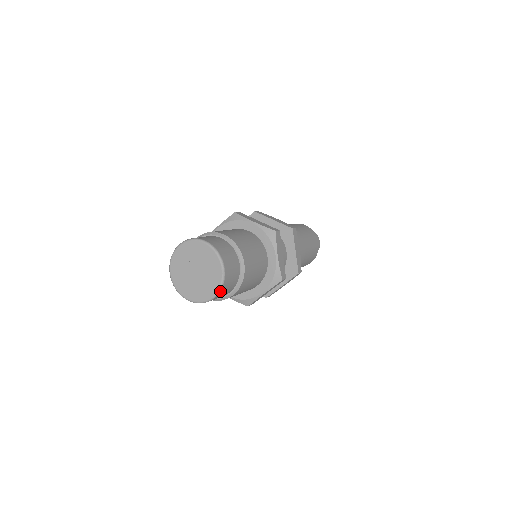
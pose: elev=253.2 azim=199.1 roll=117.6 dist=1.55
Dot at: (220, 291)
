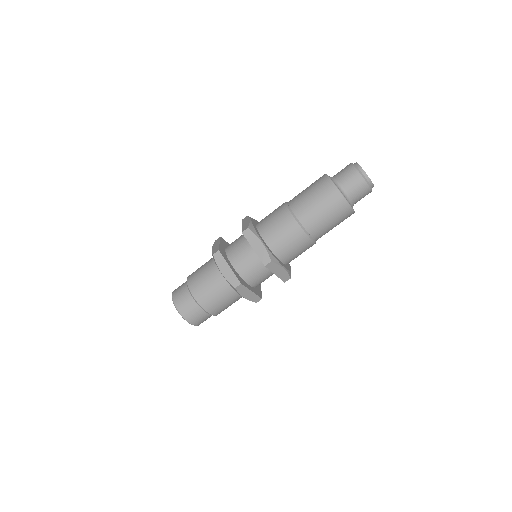
Dot at: (188, 321)
